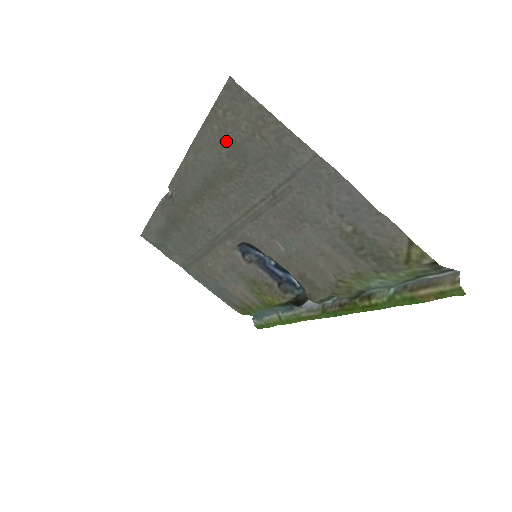
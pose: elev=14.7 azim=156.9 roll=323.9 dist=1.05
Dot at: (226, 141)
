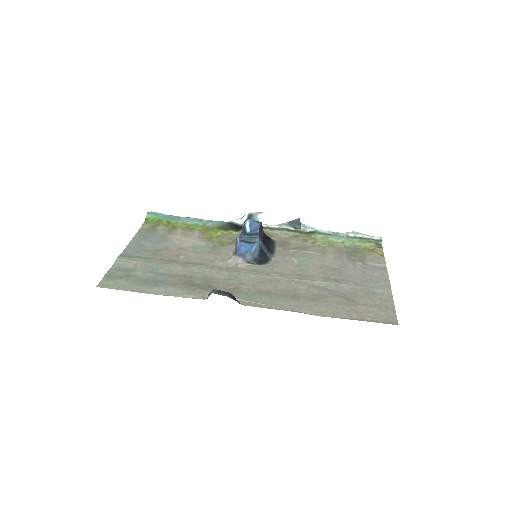
Dot at: (350, 309)
